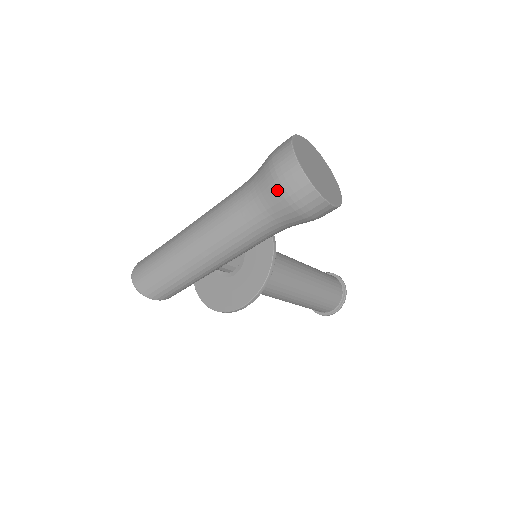
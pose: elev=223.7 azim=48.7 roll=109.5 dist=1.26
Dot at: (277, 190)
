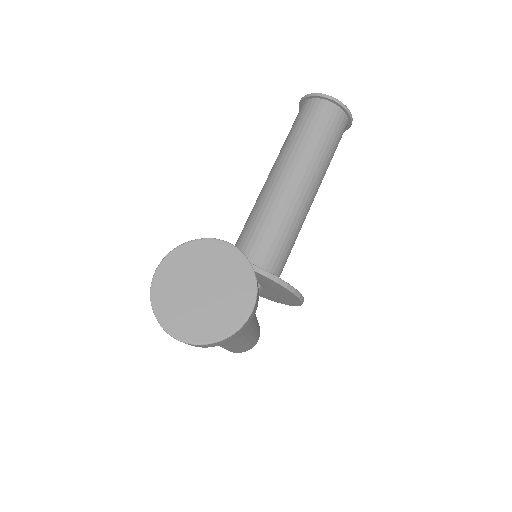
Dot at: occluded
